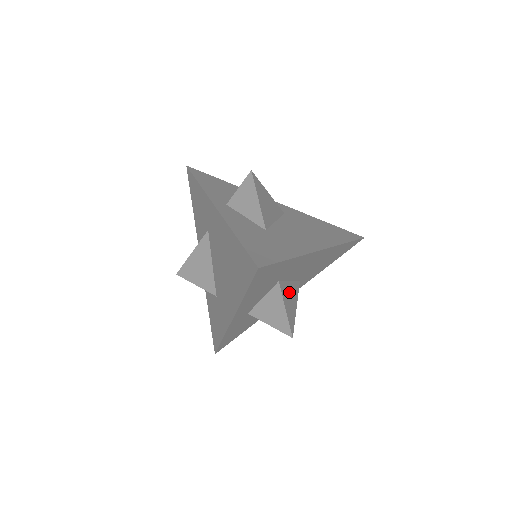
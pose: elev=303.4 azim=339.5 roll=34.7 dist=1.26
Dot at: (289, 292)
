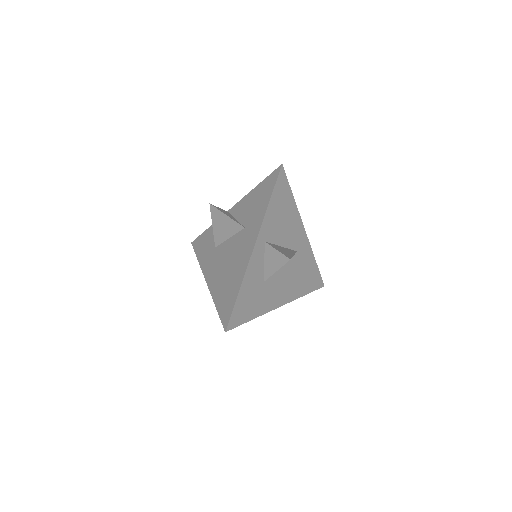
Dot at: occluded
